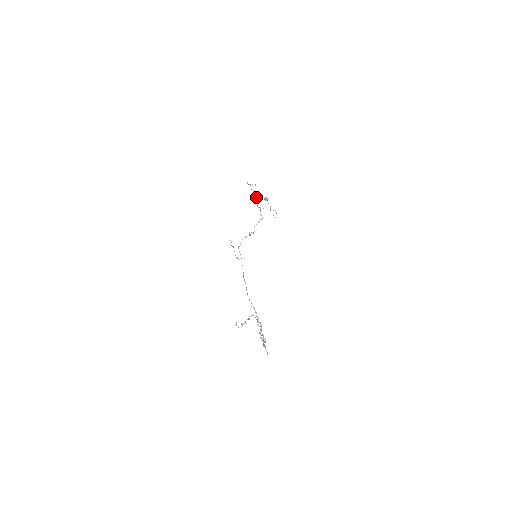
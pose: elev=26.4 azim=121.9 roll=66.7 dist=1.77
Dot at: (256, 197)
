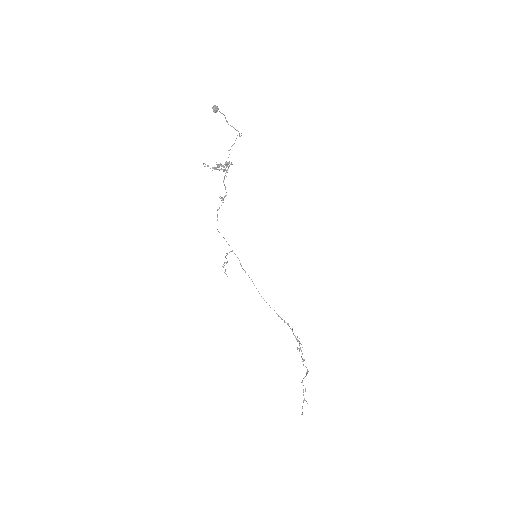
Dot at: occluded
